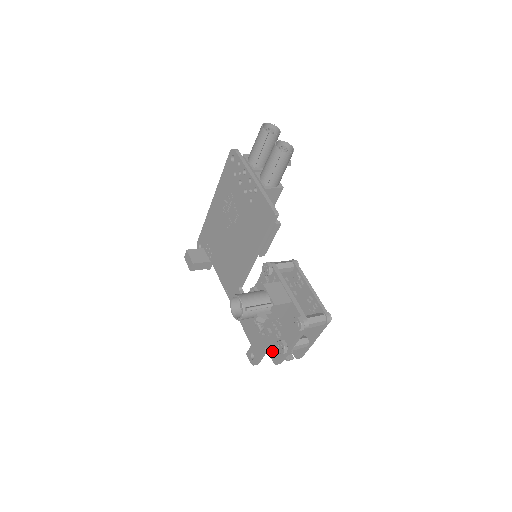
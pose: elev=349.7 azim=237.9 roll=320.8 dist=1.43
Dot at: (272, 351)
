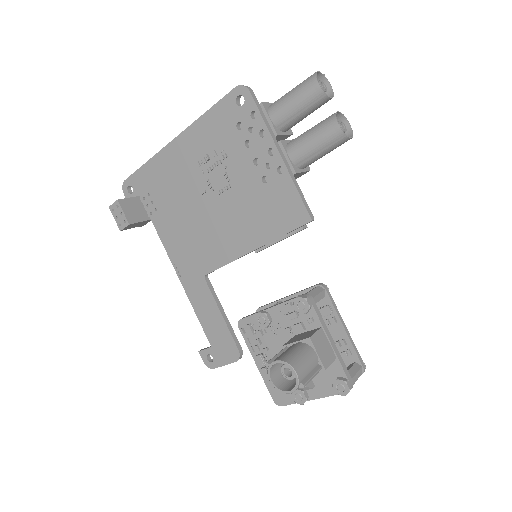
Dot at: (276, 390)
